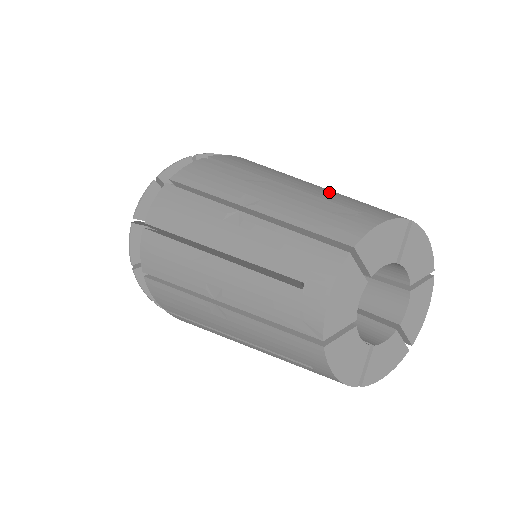
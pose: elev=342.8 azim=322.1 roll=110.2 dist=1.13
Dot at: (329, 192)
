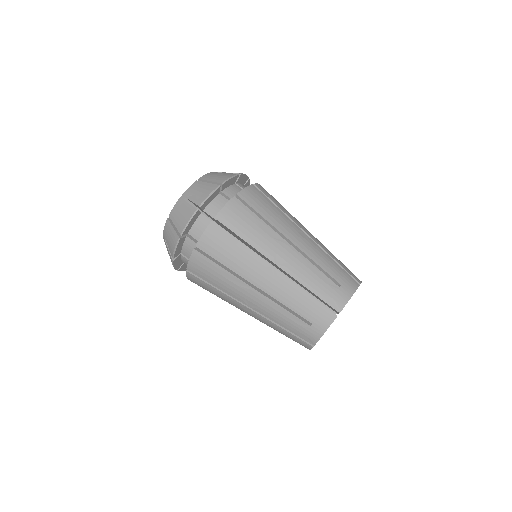
Dot at: (321, 256)
